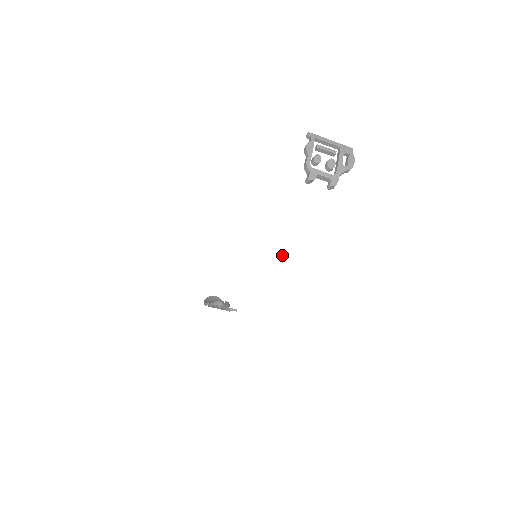
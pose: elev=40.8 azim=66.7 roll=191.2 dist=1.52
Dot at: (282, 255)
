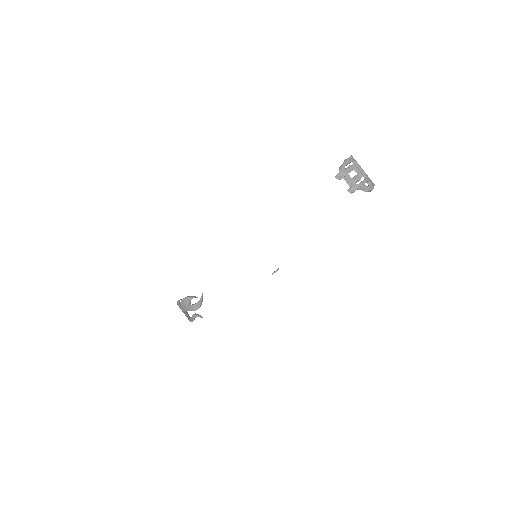
Dot at: occluded
